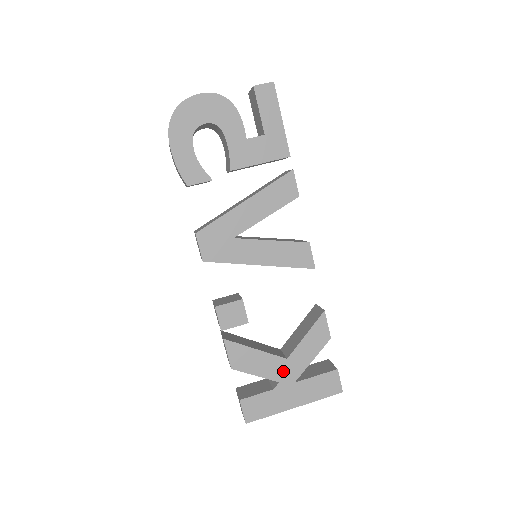
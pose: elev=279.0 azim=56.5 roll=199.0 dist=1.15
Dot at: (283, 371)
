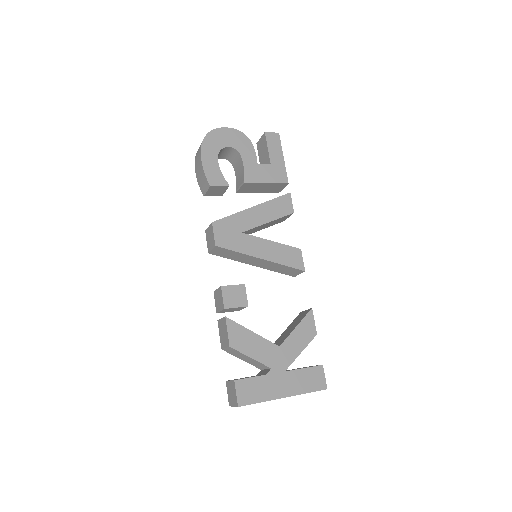
Dot at: (275, 358)
